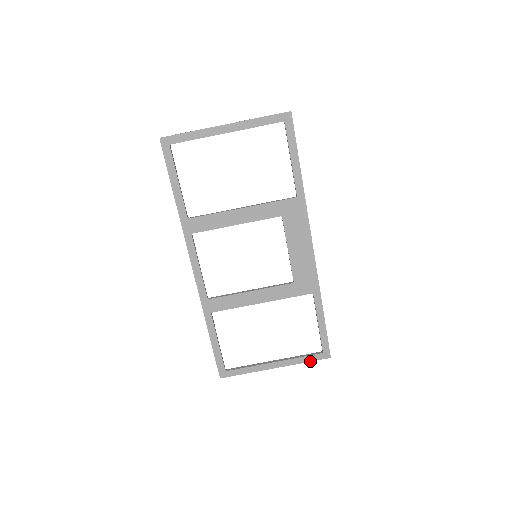
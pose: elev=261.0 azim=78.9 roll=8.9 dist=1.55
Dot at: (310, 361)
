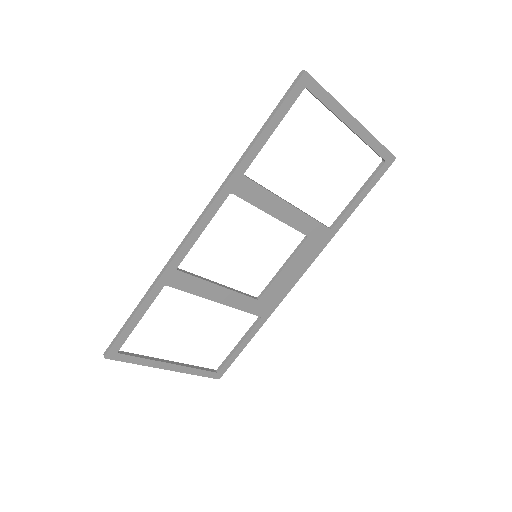
Dot at: (201, 375)
